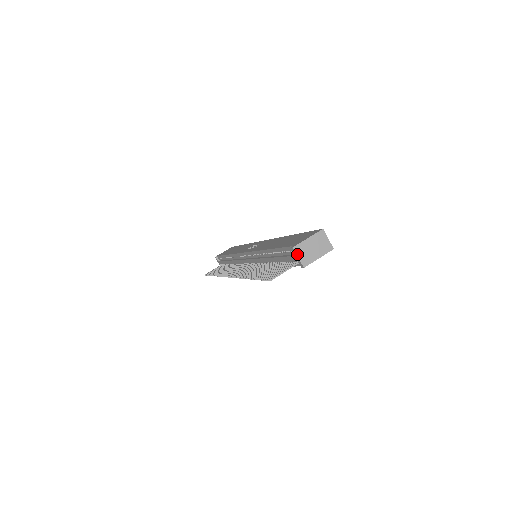
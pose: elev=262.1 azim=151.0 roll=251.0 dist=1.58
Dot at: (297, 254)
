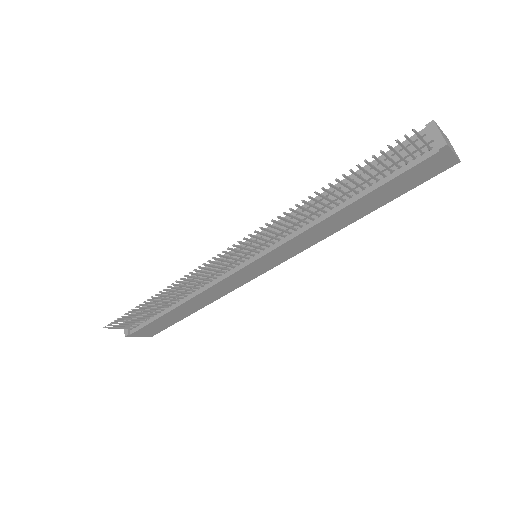
Dot at: (438, 128)
